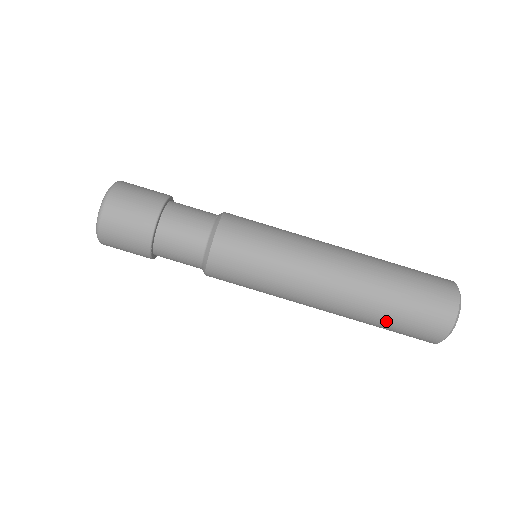
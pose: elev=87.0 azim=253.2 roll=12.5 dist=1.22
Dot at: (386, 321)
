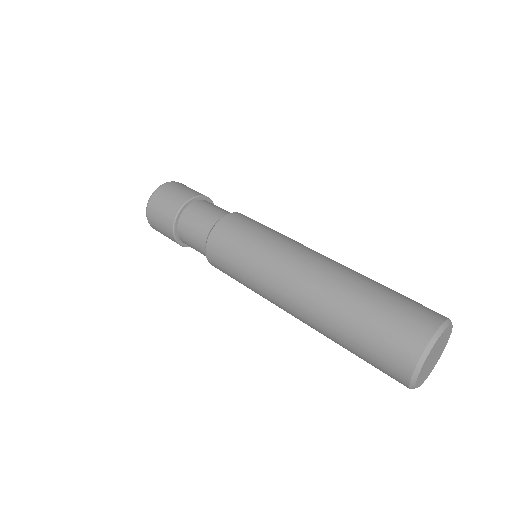
Dot at: (349, 331)
